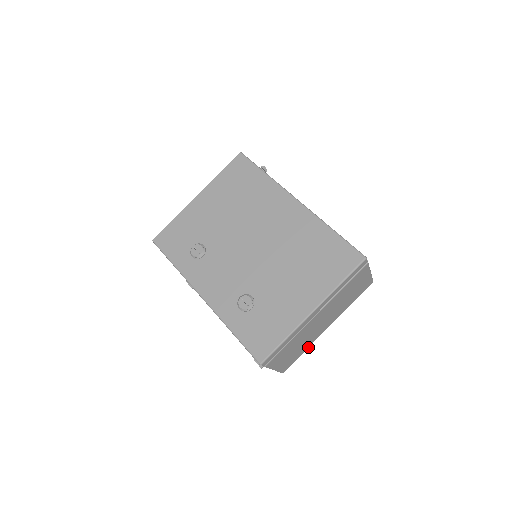
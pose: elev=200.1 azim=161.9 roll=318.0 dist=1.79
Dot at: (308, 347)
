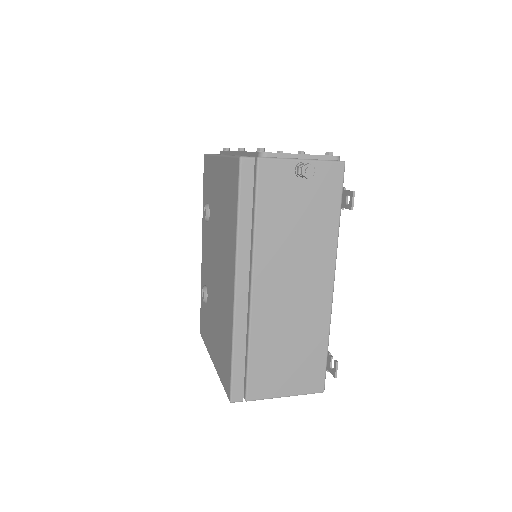
Dot at: occluded
